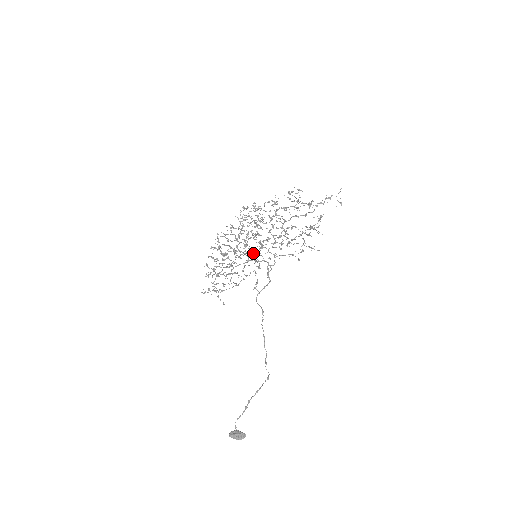
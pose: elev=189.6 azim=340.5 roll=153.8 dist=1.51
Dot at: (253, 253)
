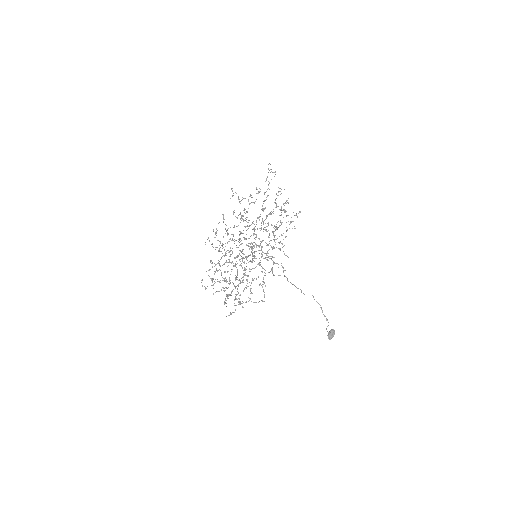
Dot at: occluded
